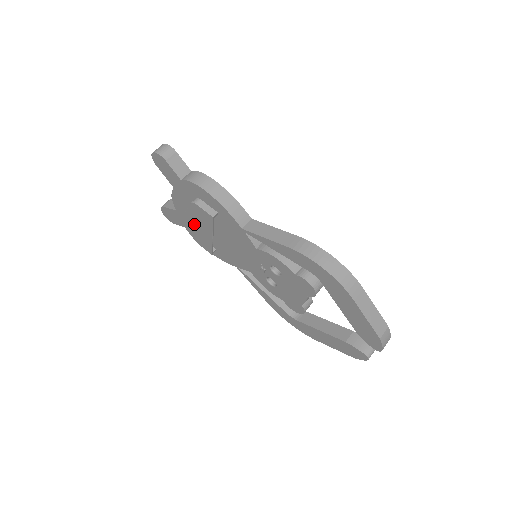
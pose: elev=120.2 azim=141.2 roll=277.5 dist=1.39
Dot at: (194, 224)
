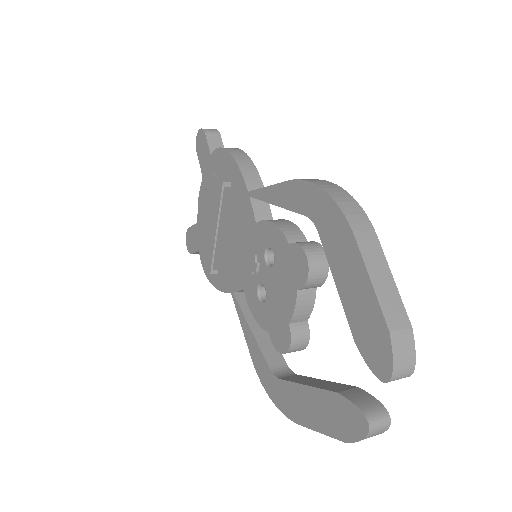
Dot at: (205, 220)
